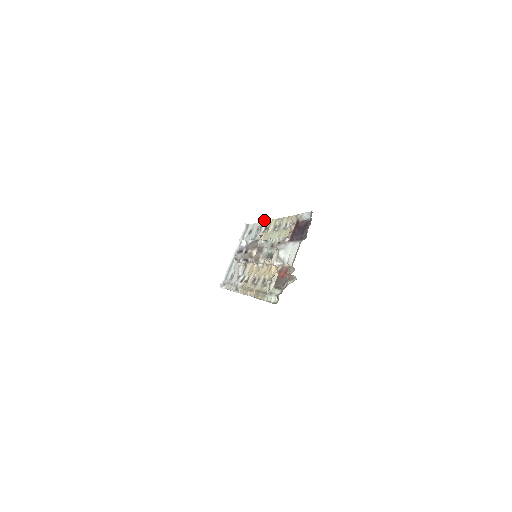
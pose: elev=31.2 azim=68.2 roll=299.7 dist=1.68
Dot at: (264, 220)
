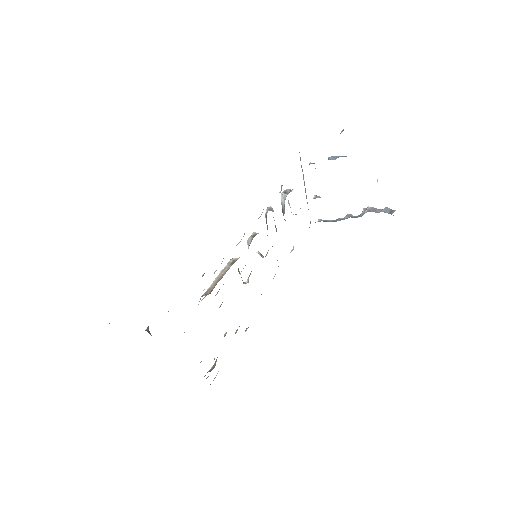
Dot at: occluded
